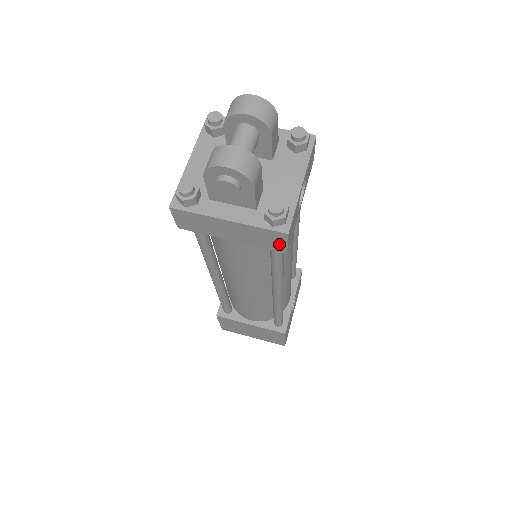
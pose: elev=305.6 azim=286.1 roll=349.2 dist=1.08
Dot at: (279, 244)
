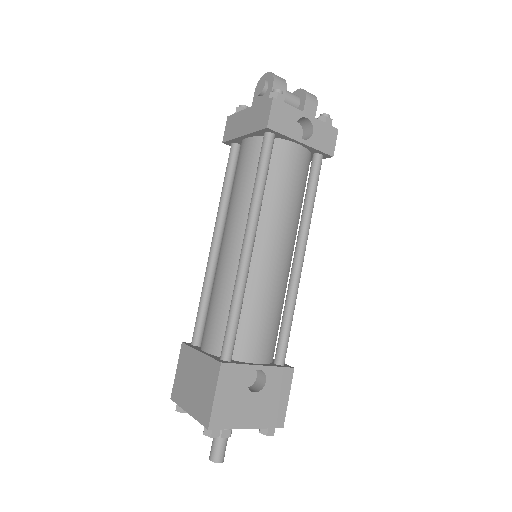
Dot at: (266, 117)
